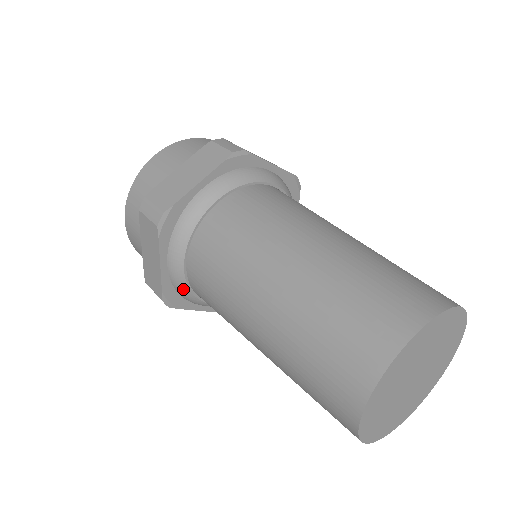
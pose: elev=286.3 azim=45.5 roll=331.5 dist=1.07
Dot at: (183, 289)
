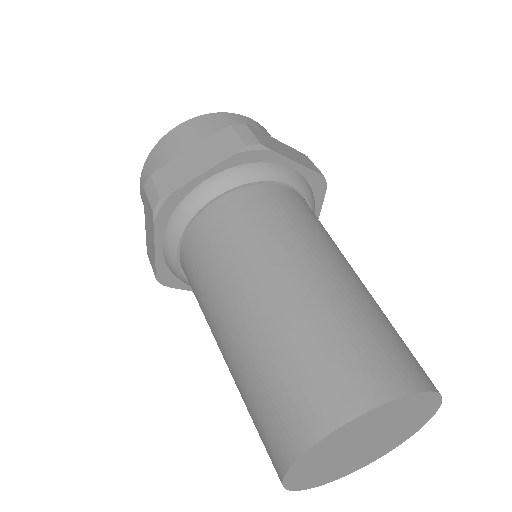
Dot at: (177, 273)
